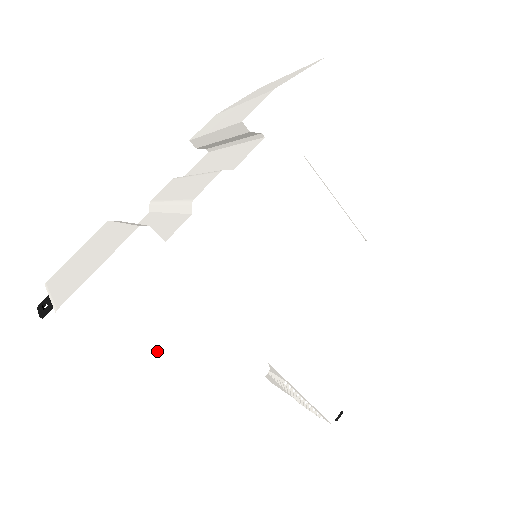
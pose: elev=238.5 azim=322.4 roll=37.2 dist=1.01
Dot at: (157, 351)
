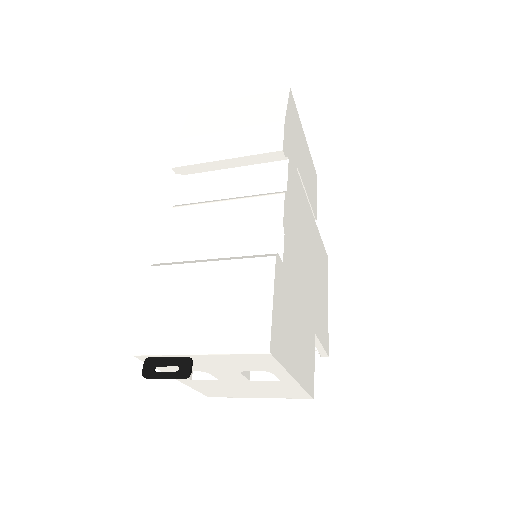
Dot at: (294, 351)
